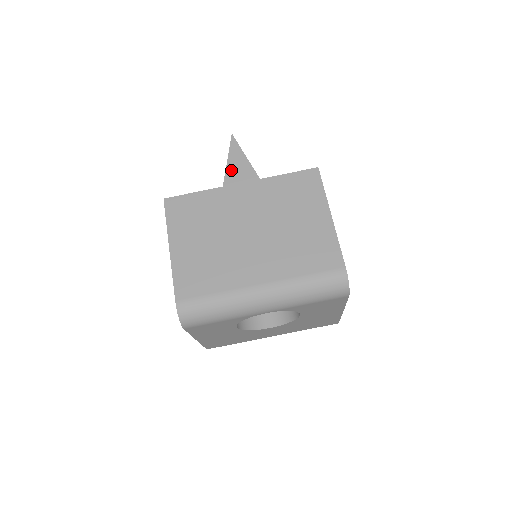
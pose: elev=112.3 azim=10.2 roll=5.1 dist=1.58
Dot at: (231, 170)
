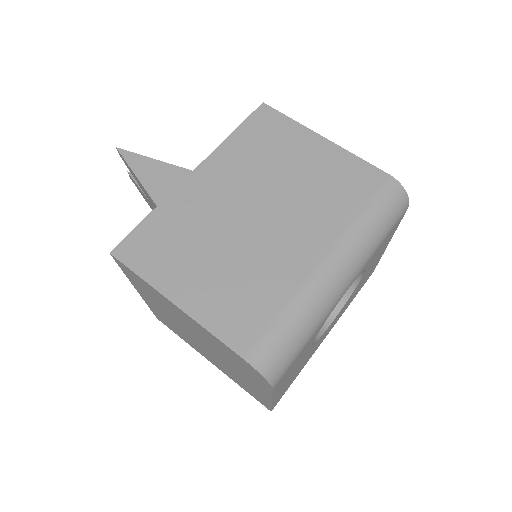
Dot at: (150, 183)
